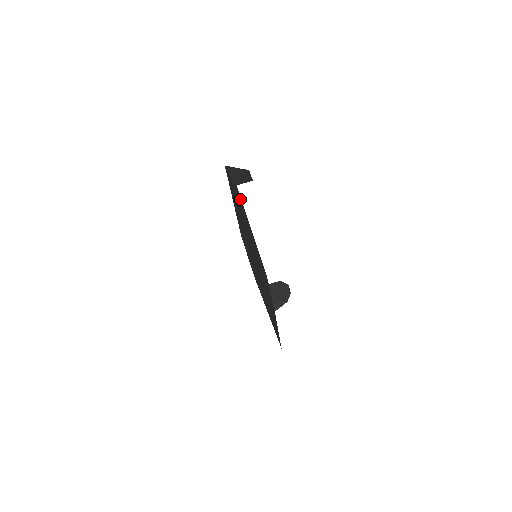
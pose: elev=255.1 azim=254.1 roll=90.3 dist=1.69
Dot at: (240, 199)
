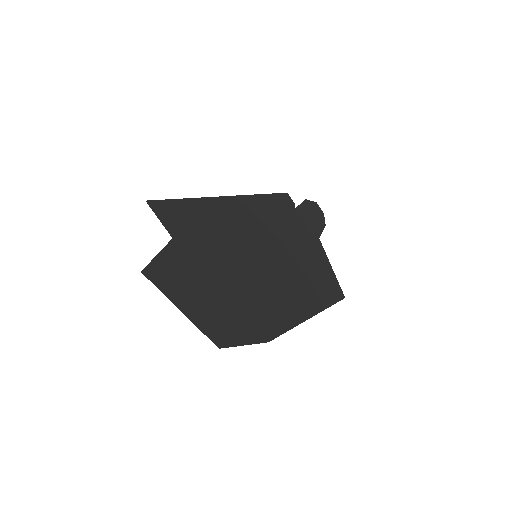
Dot at: (193, 211)
